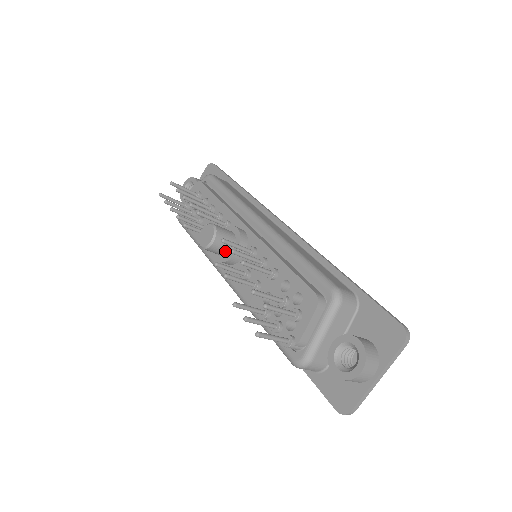
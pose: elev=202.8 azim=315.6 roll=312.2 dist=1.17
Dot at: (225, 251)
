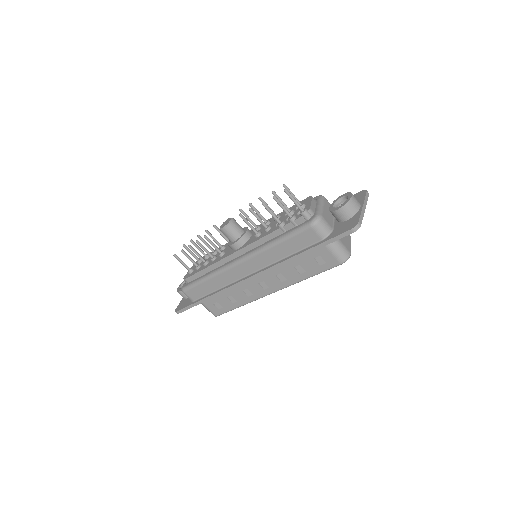
Dot at: (239, 231)
